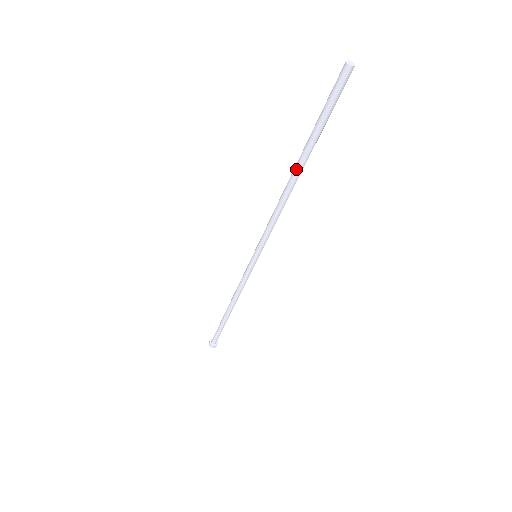
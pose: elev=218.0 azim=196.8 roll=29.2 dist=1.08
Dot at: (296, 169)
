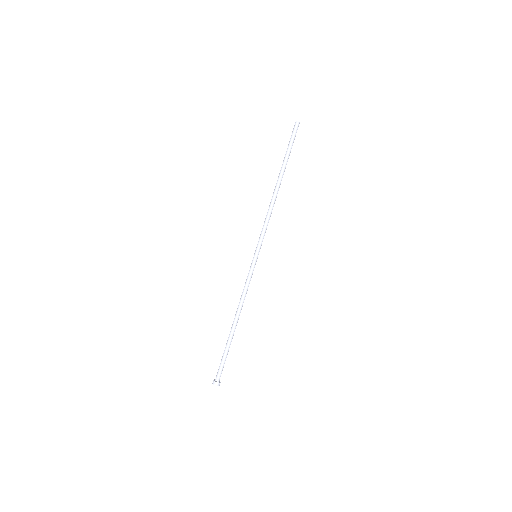
Dot at: (278, 179)
